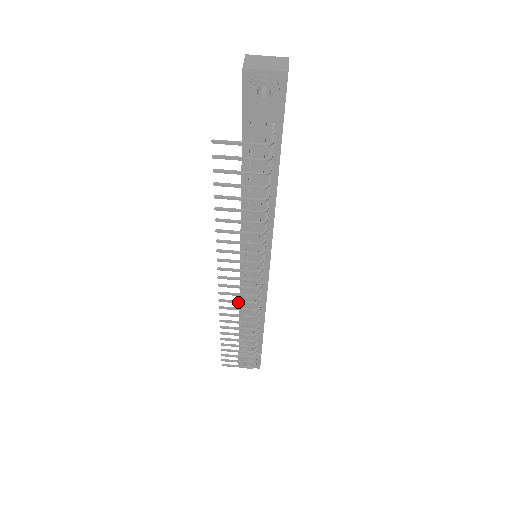
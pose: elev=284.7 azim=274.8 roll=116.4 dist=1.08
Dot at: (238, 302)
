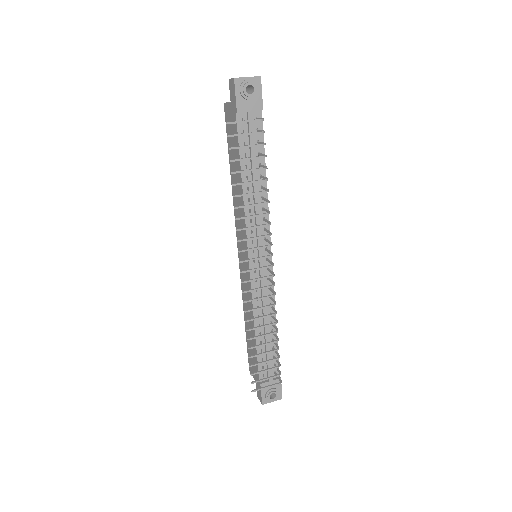
Dot at: (258, 288)
